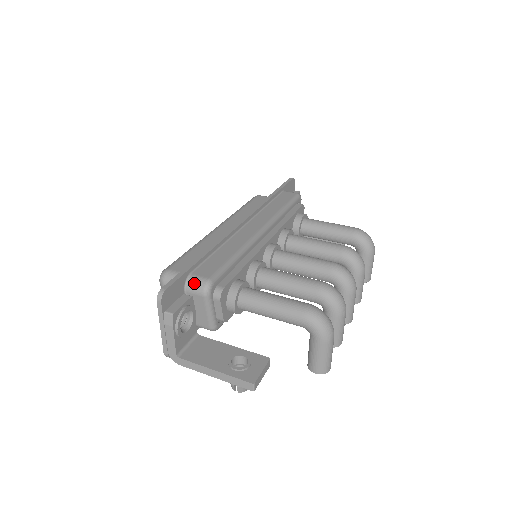
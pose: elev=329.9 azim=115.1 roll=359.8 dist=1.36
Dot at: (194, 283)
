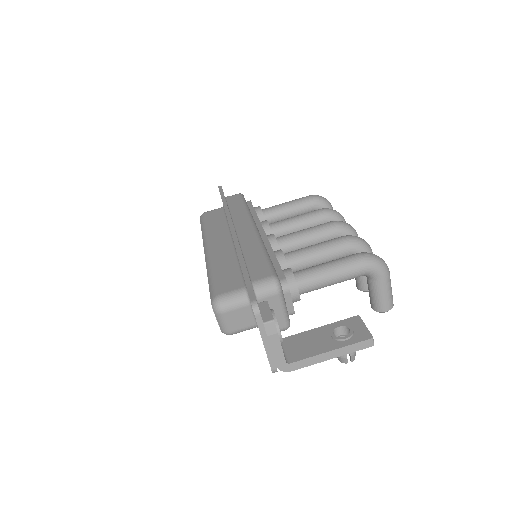
Dot at: (263, 287)
